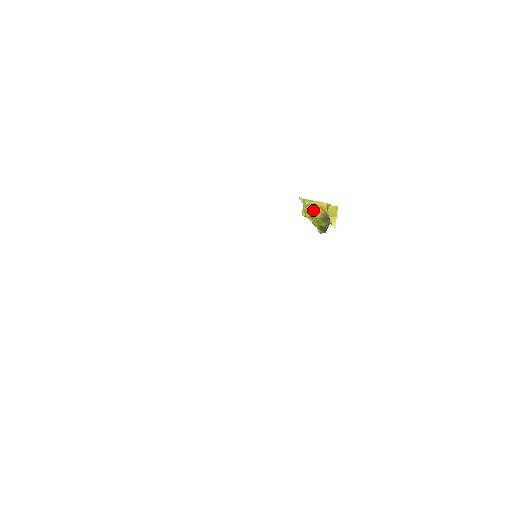
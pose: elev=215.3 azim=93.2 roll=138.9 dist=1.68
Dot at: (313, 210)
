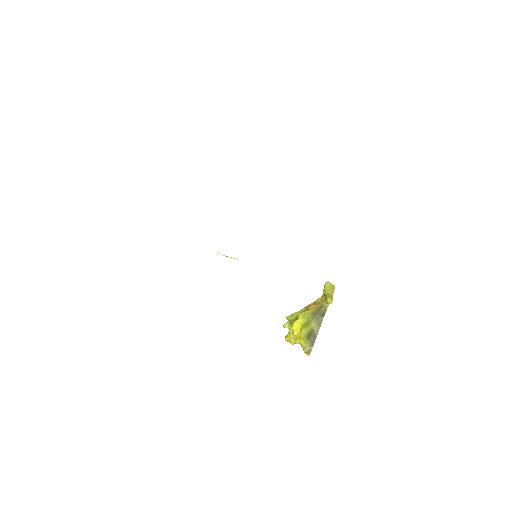
Dot at: (304, 311)
